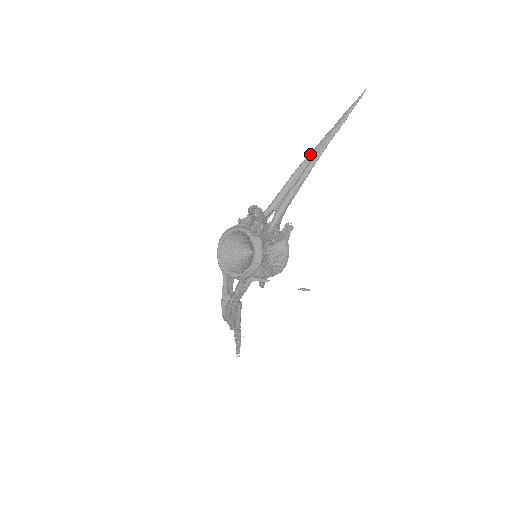
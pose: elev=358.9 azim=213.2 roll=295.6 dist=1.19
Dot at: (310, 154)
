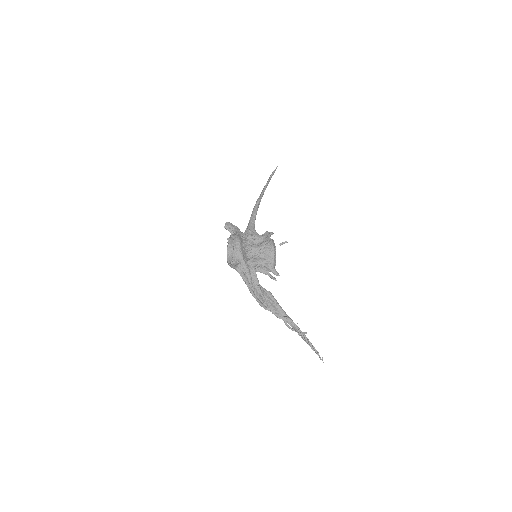
Dot at: occluded
